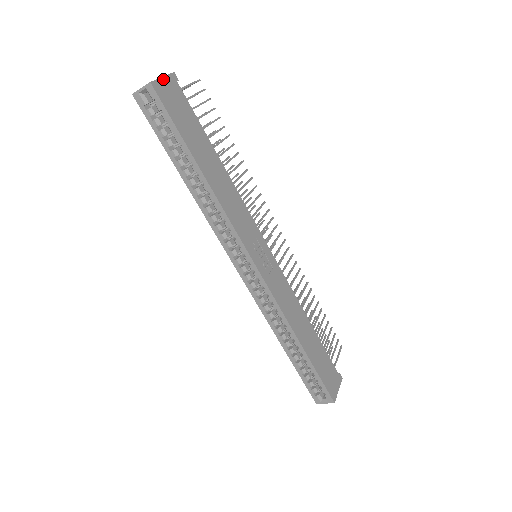
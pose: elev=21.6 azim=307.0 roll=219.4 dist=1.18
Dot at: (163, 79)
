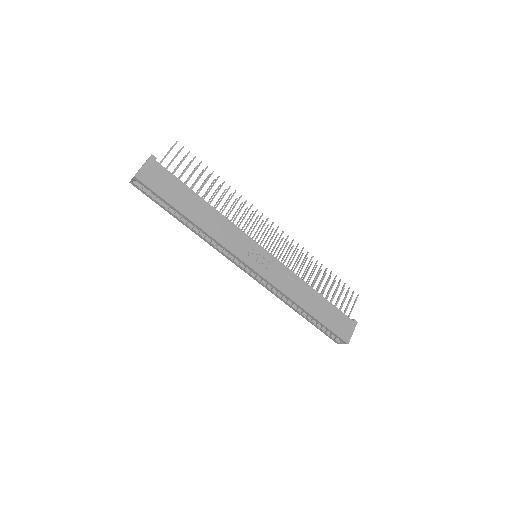
Dot at: (144, 166)
